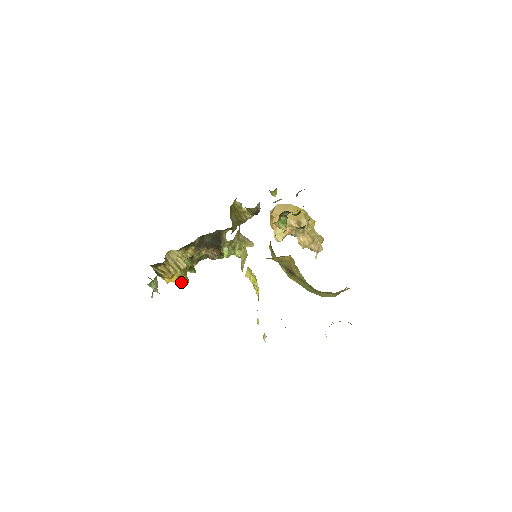
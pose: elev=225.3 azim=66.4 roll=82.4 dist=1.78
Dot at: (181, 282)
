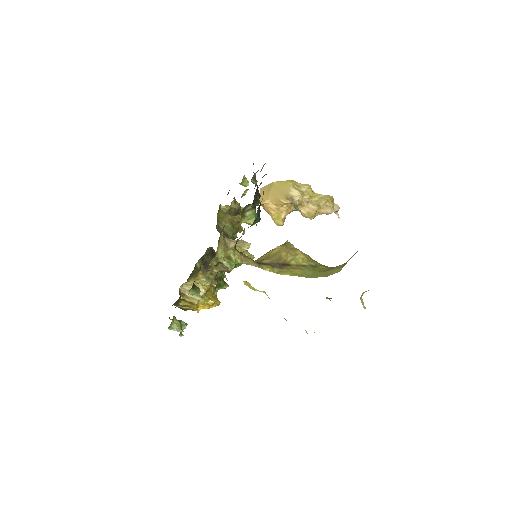
Dot at: (212, 305)
